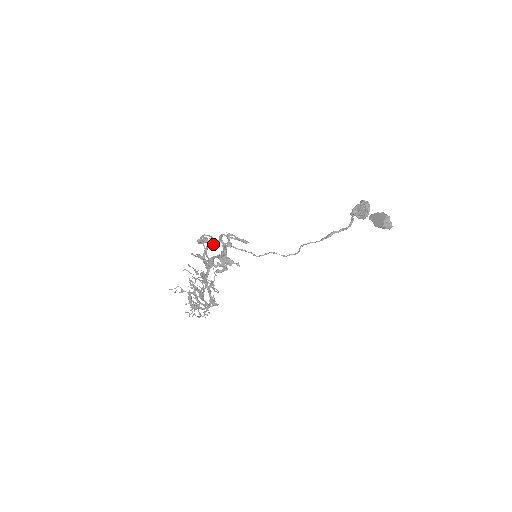
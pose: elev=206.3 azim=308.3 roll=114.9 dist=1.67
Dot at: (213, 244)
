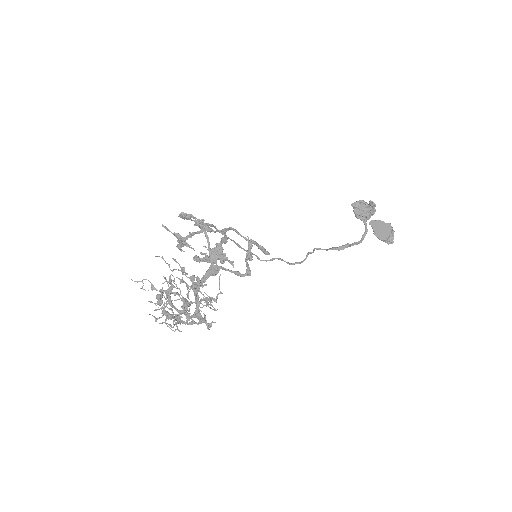
Dot at: occluded
